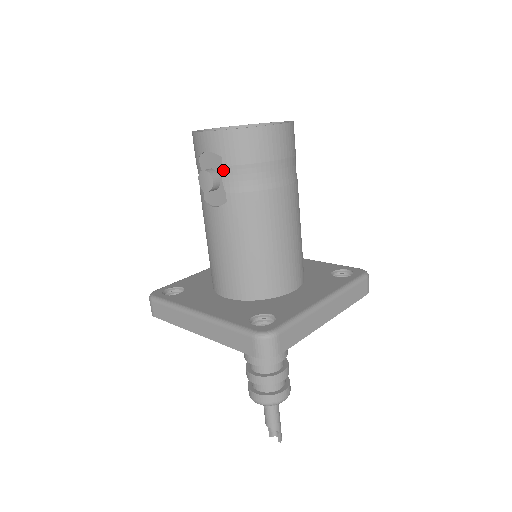
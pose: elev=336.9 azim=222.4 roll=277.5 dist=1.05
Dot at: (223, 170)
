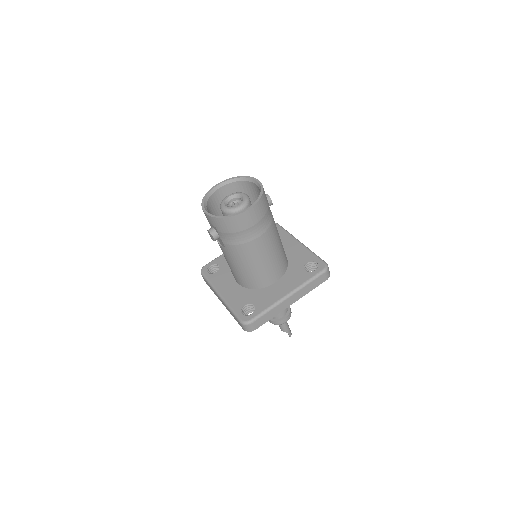
Dot at: (218, 233)
